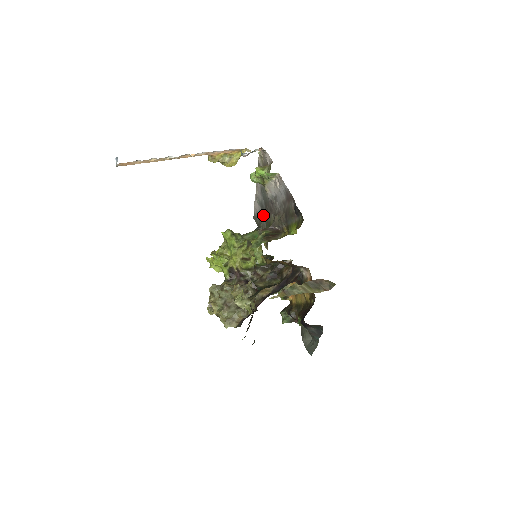
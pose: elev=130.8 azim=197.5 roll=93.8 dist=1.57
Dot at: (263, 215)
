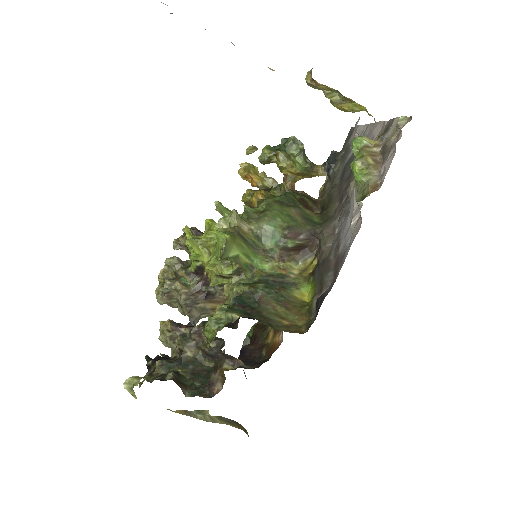
Dot at: (344, 167)
